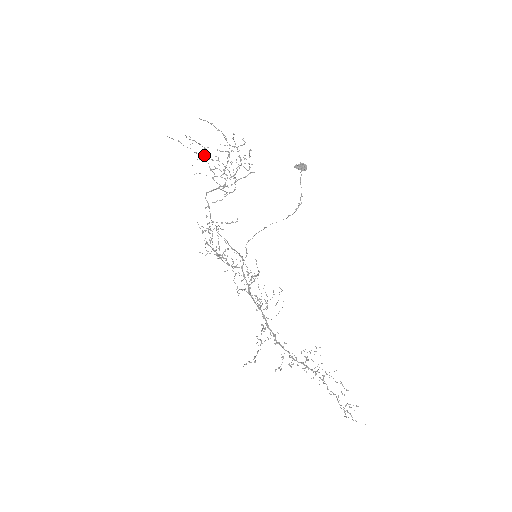
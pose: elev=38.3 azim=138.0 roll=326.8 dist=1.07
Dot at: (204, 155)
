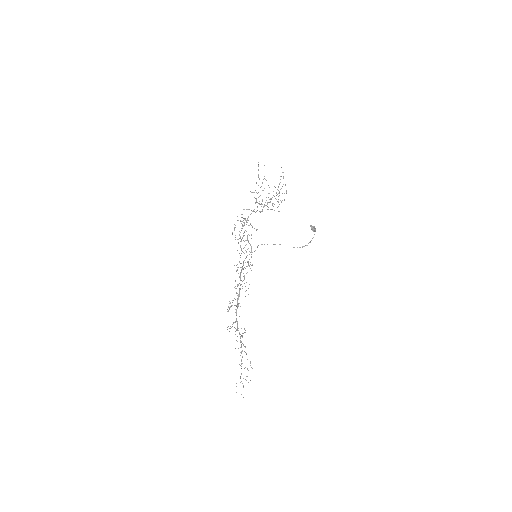
Dot at: occluded
